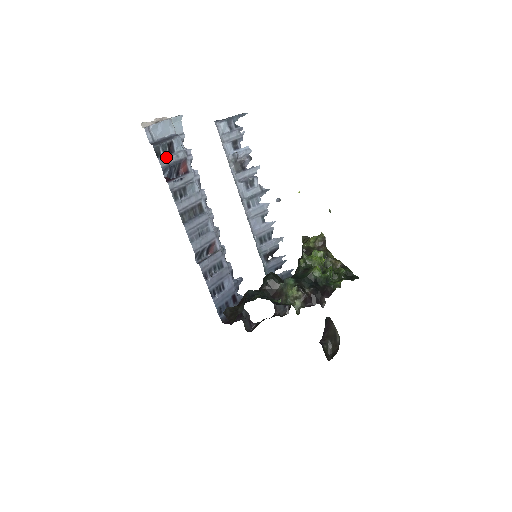
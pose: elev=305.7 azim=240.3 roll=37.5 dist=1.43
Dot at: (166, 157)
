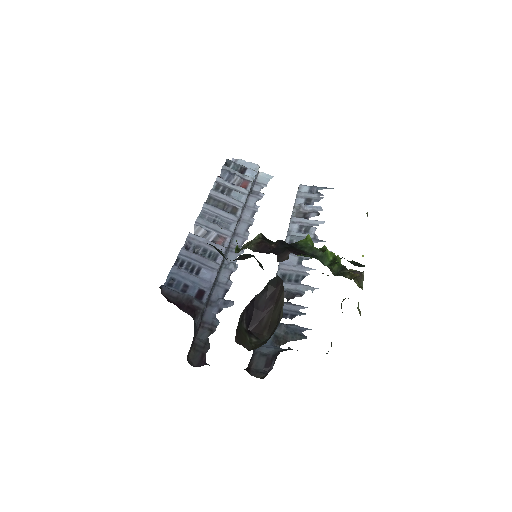
Dot at: (232, 169)
